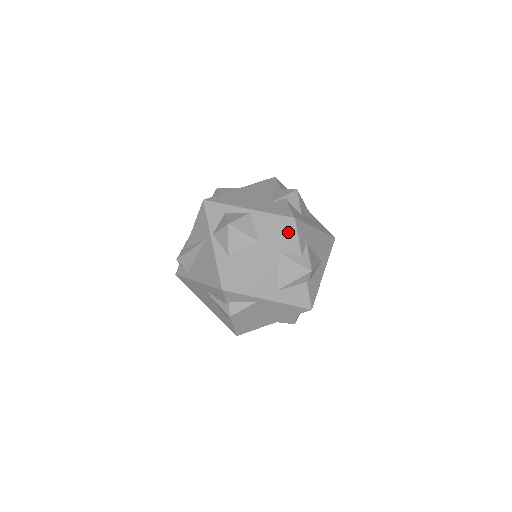
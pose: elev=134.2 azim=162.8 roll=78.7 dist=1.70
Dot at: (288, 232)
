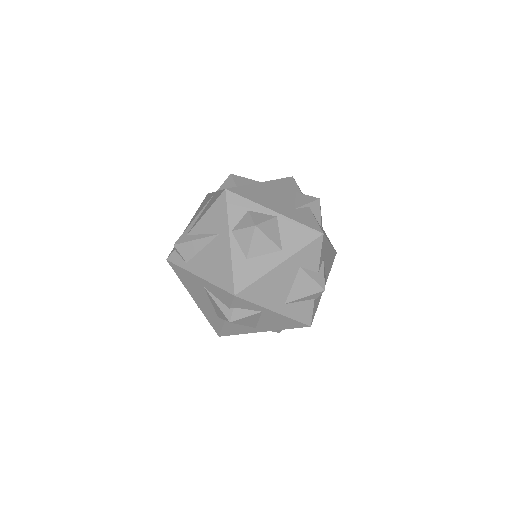
Dot at: (313, 246)
